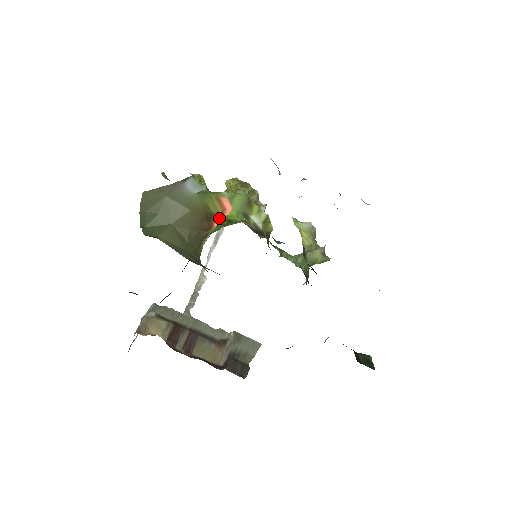
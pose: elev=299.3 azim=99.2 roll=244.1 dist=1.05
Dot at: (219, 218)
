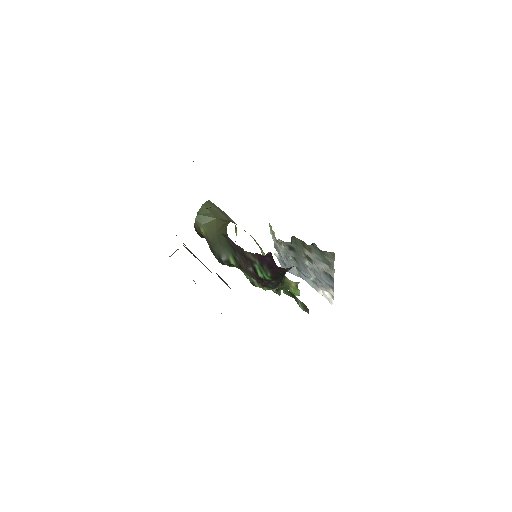
Dot at: occluded
